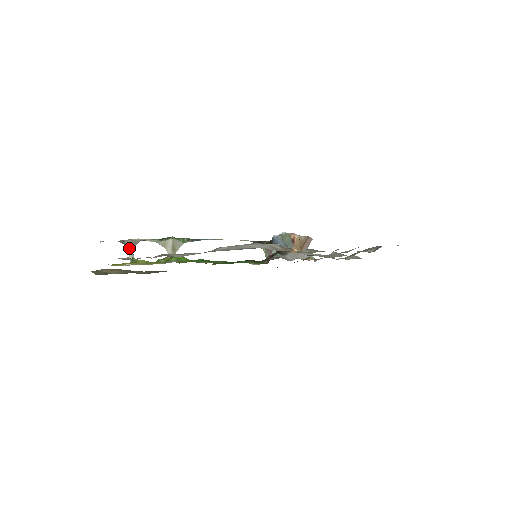
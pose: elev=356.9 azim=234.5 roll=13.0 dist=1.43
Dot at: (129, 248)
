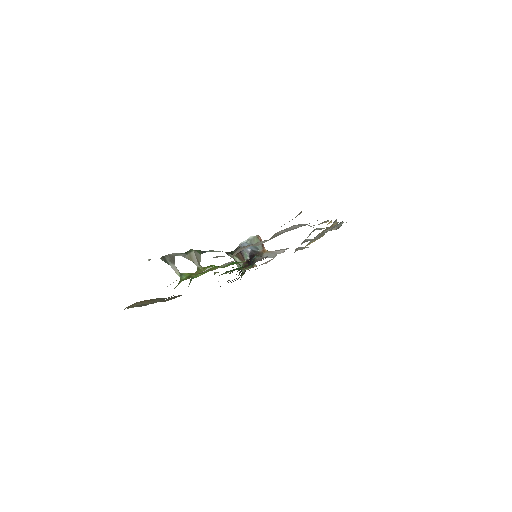
Dot at: (171, 264)
